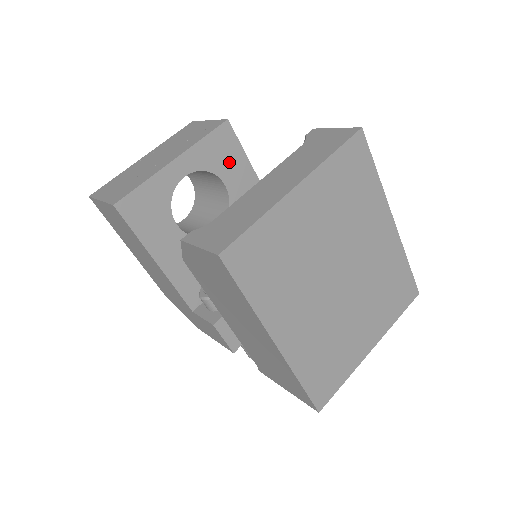
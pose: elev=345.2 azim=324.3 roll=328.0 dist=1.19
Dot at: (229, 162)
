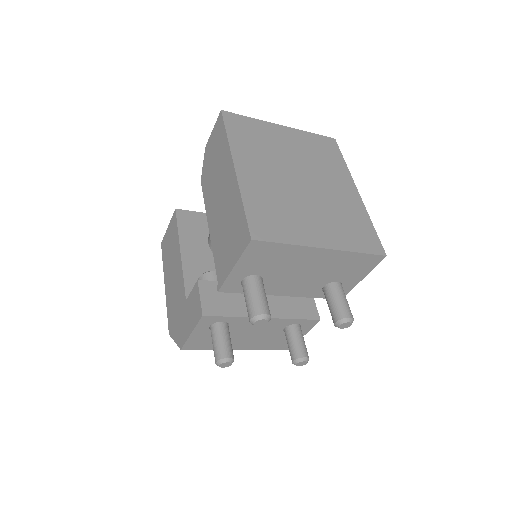
Dot at: occluded
